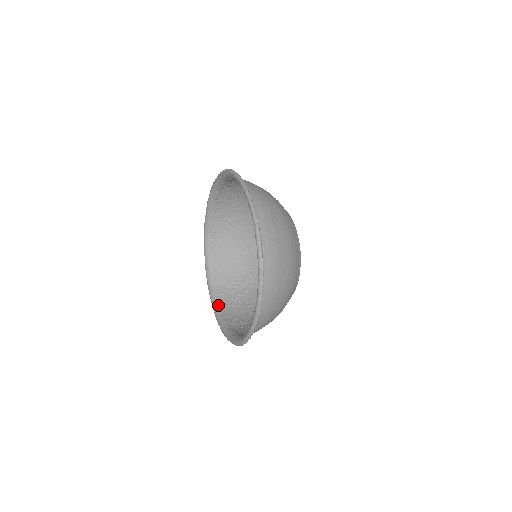
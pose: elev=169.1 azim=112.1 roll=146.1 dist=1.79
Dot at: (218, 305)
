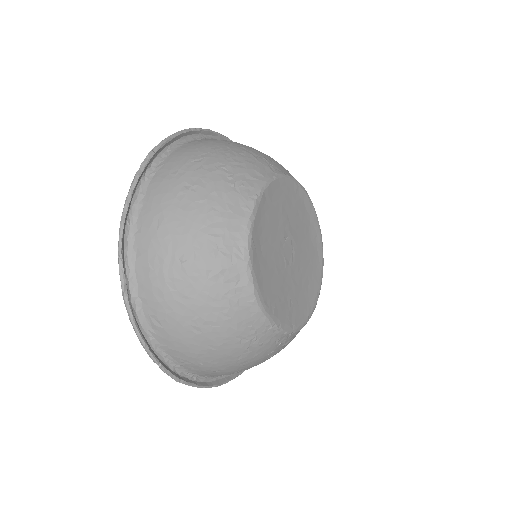
Dot at: occluded
